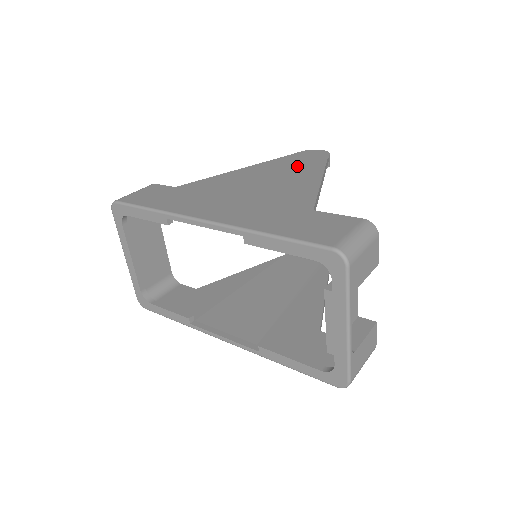
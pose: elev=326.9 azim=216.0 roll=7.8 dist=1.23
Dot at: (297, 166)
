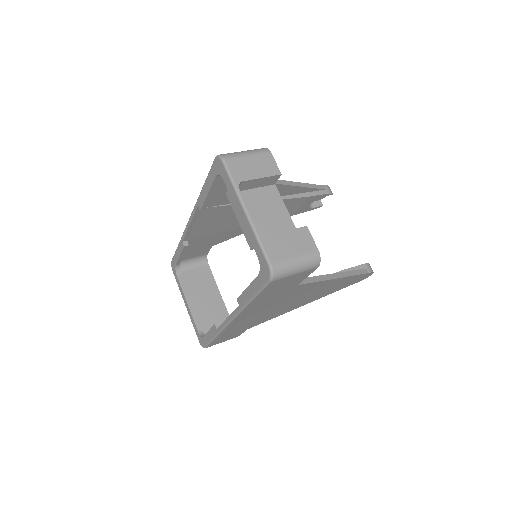
Dot at: occluded
